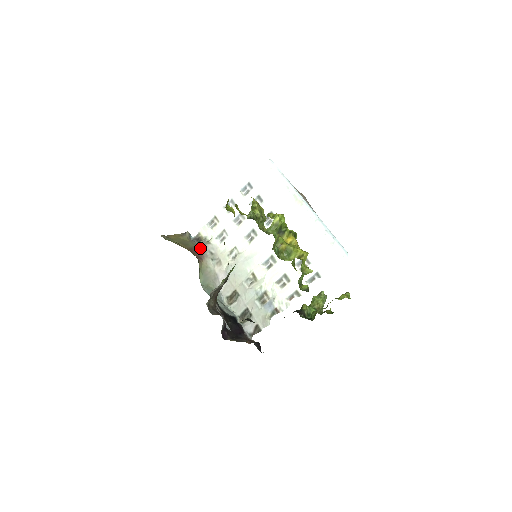
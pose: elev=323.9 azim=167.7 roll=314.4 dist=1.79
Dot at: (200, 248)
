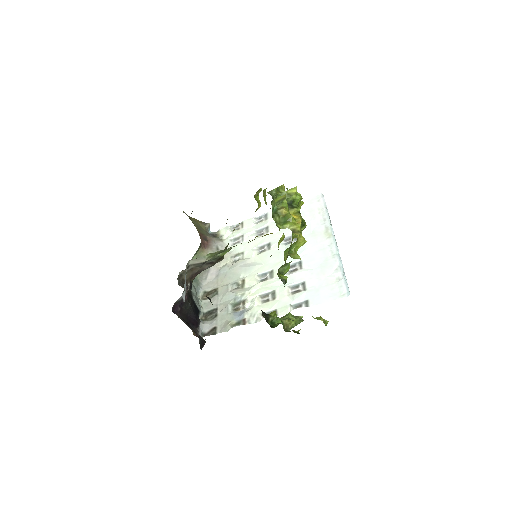
Dot at: (210, 239)
